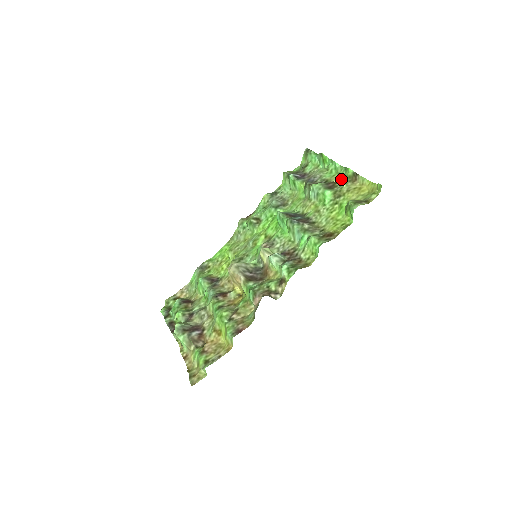
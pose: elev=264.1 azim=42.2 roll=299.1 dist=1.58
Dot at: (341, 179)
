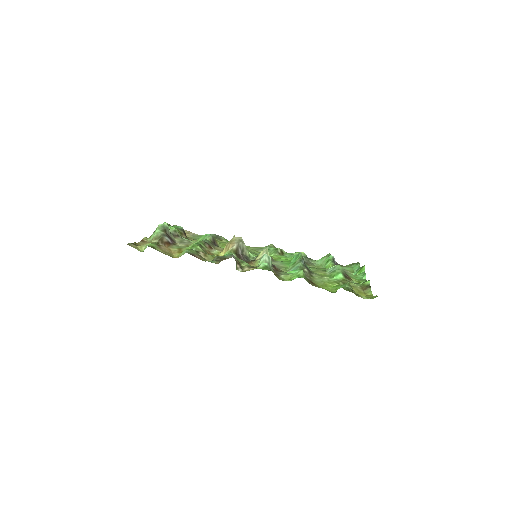
Dot at: occluded
